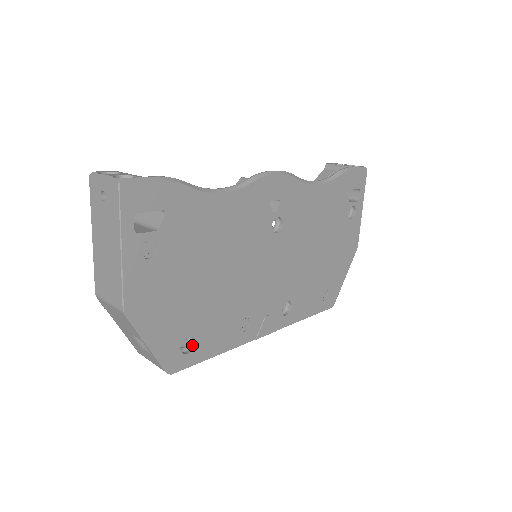
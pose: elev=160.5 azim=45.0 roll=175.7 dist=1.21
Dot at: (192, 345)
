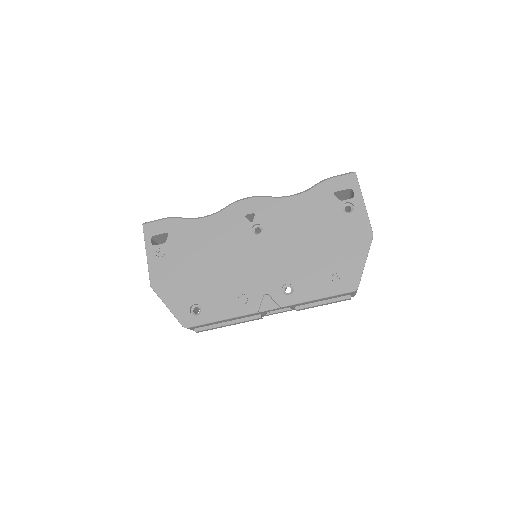
Dot at: (201, 311)
